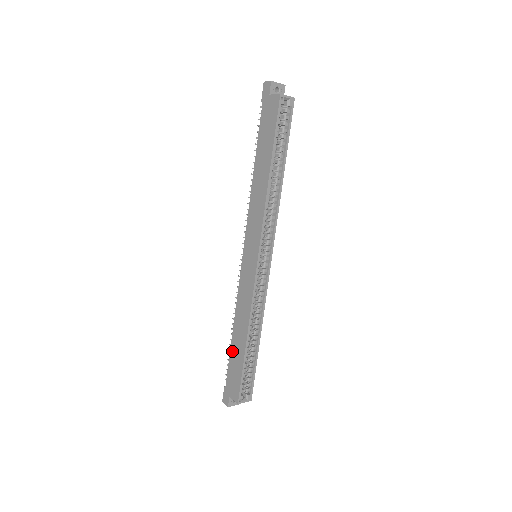
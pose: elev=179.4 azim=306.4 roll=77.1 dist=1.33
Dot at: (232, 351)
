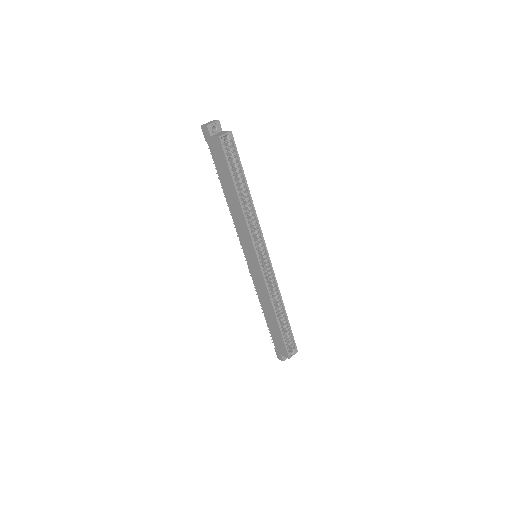
Dot at: (269, 325)
